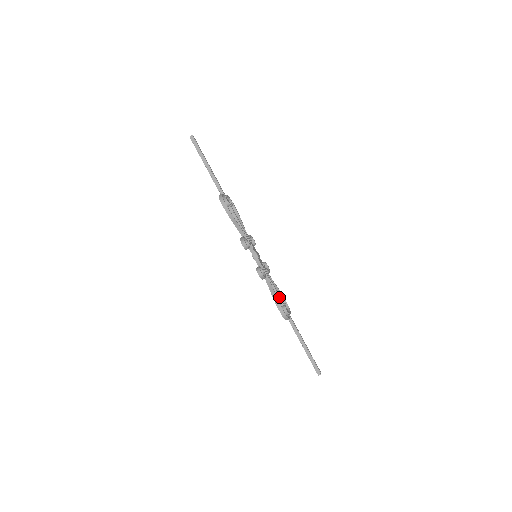
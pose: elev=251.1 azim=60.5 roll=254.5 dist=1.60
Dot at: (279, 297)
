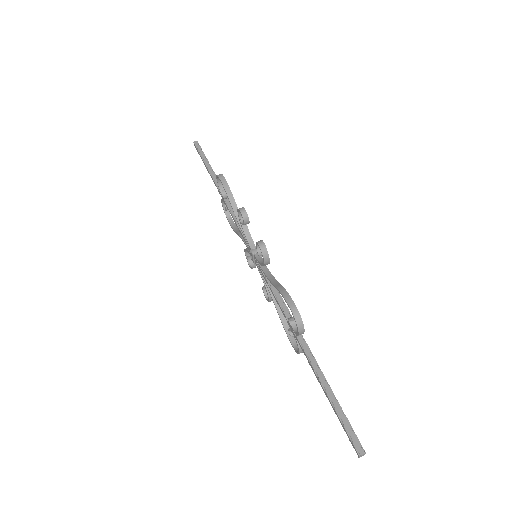
Dot at: (287, 309)
